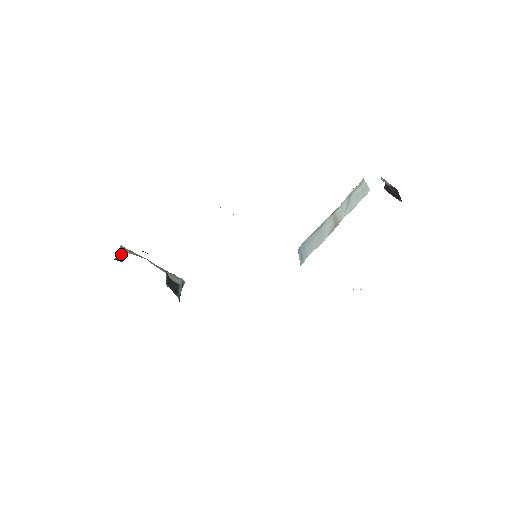
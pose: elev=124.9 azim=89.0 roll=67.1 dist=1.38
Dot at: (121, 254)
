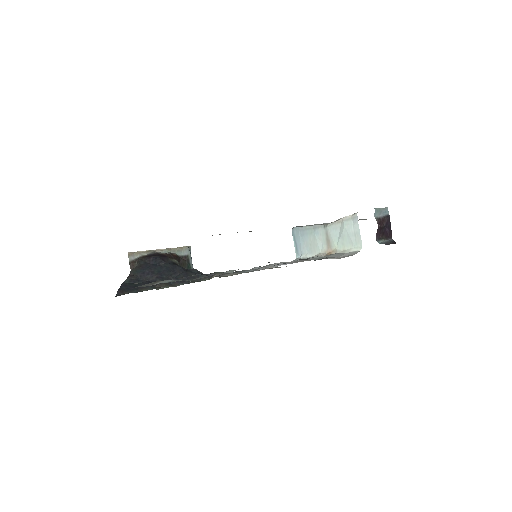
Dot at: (133, 266)
